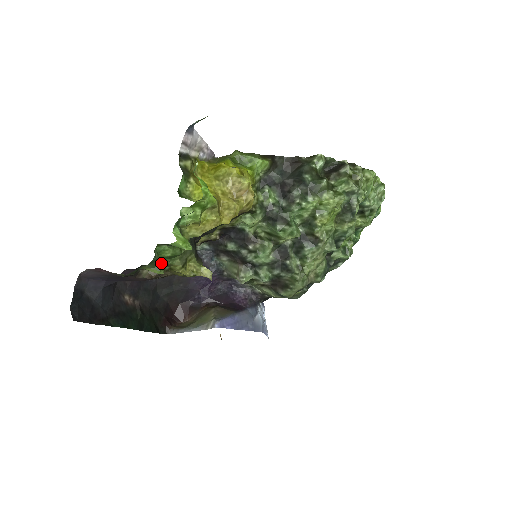
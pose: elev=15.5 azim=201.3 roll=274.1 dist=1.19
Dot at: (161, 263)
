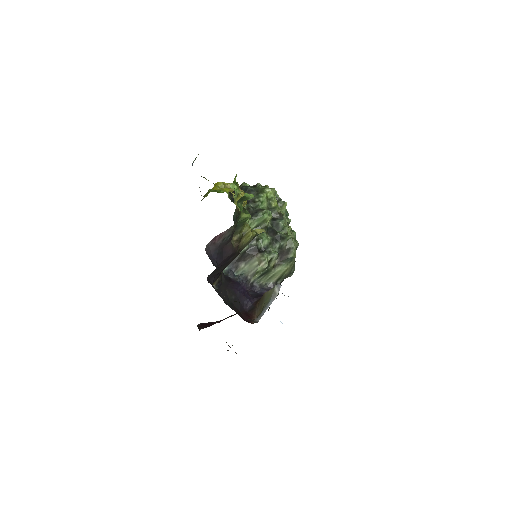
Dot at: occluded
